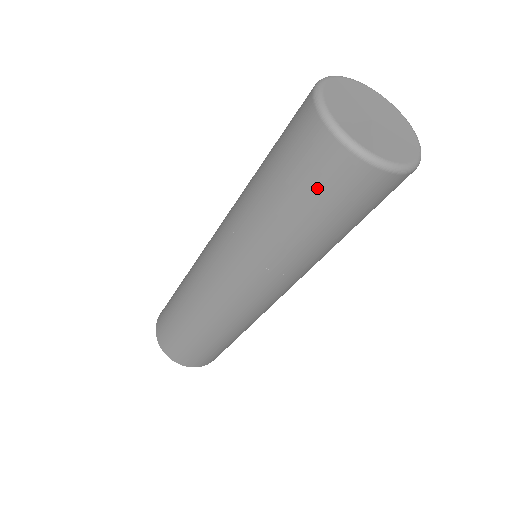
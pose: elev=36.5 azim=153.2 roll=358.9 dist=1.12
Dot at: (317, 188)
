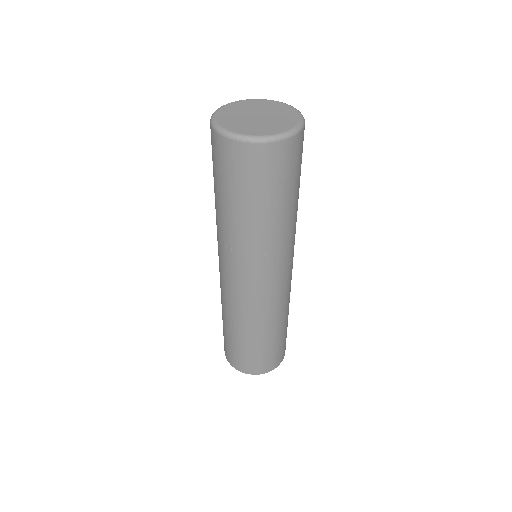
Dot at: (246, 178)
